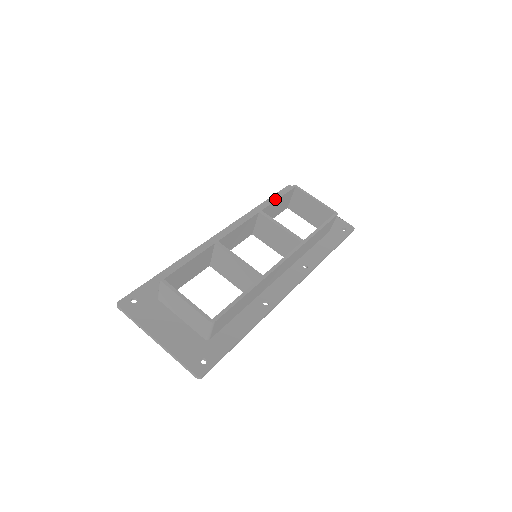
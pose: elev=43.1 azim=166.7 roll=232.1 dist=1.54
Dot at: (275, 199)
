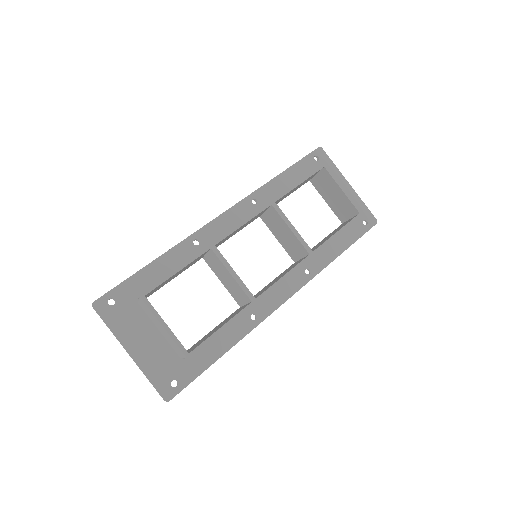
Dot at: (295, 185)
